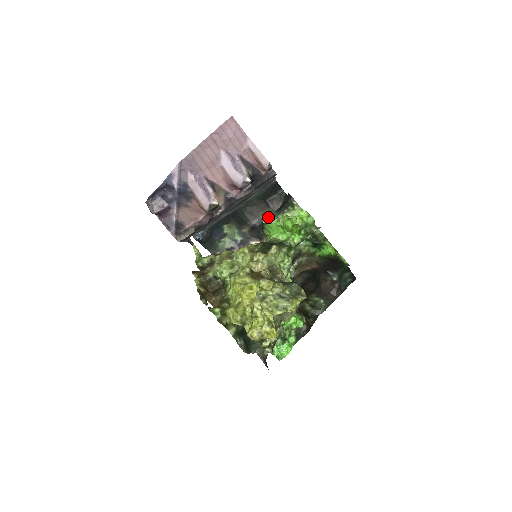
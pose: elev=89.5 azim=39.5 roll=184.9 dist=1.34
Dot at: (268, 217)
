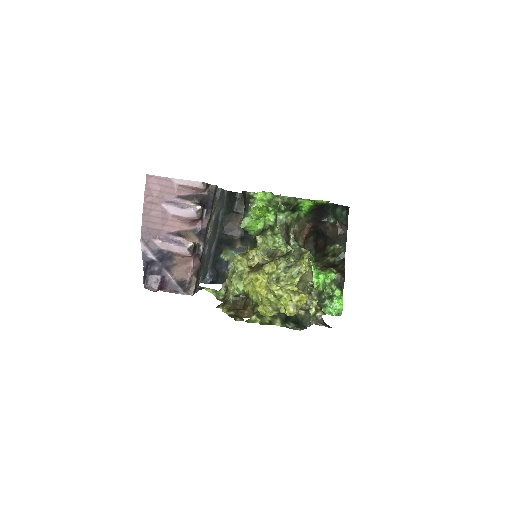
Dot at: (242, 221)
